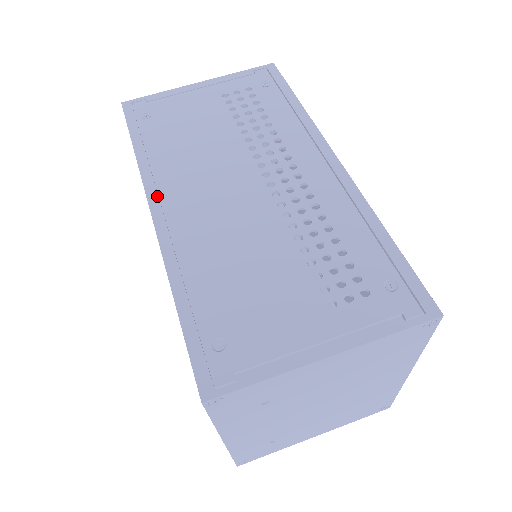
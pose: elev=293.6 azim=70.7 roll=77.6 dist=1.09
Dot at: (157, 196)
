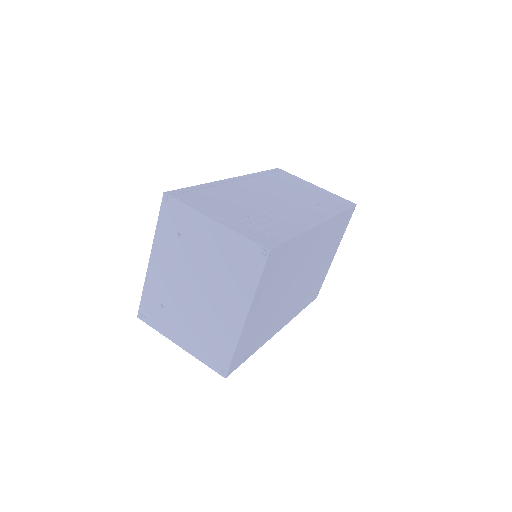
Dot at: (242, 178)
